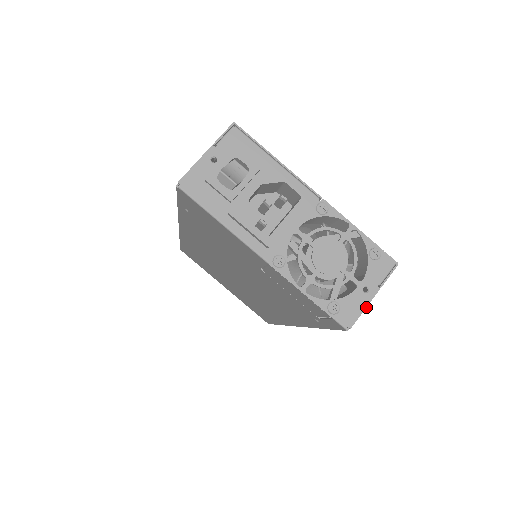
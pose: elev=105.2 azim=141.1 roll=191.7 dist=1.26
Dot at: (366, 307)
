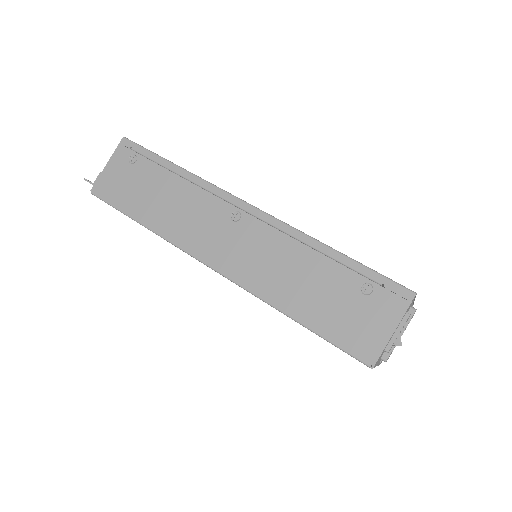
Dot at: occluded
